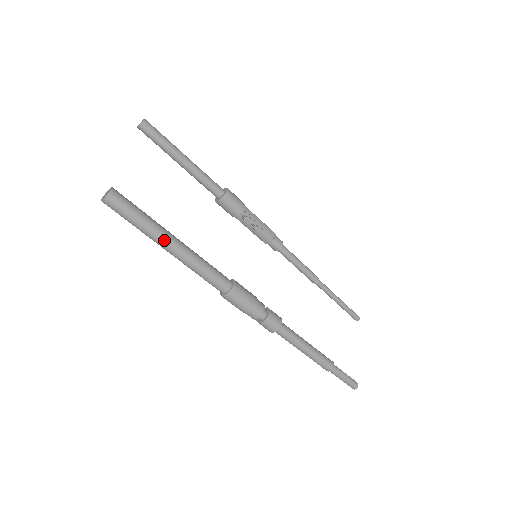
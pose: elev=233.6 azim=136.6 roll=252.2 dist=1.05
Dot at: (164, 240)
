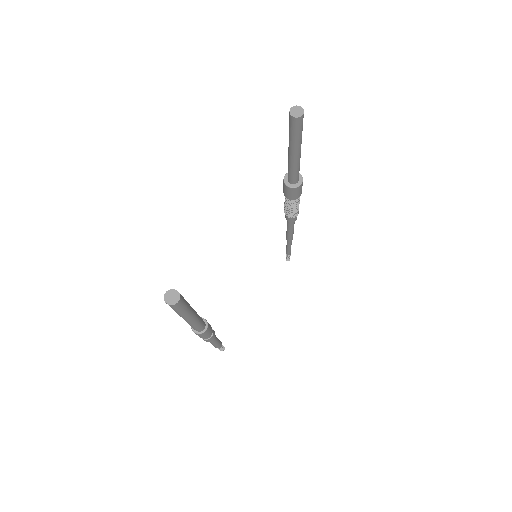
Dot at: (184, 318)
